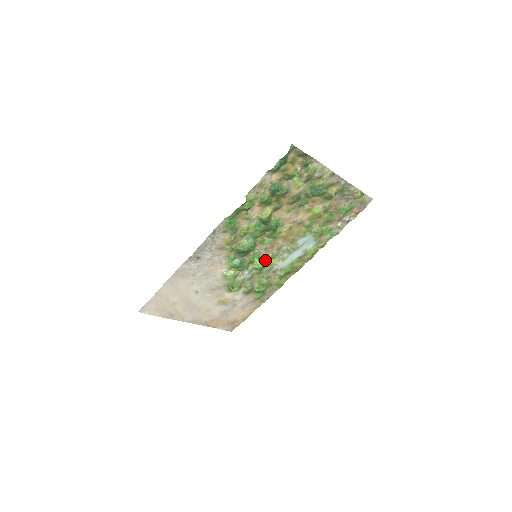
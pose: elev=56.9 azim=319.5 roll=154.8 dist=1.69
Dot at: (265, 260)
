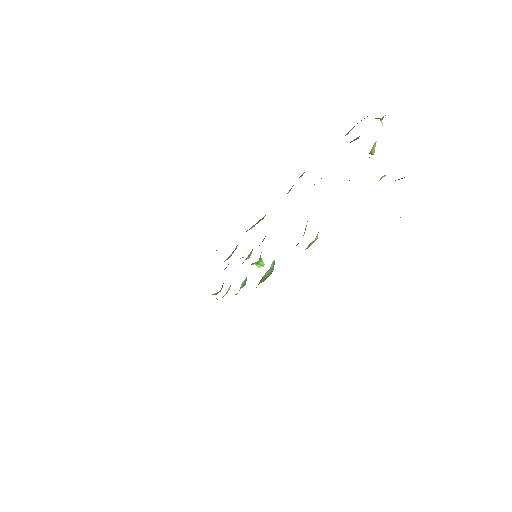
Dot at: occluded
